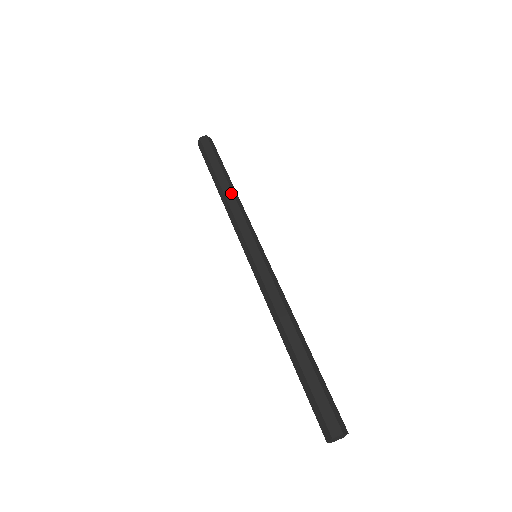
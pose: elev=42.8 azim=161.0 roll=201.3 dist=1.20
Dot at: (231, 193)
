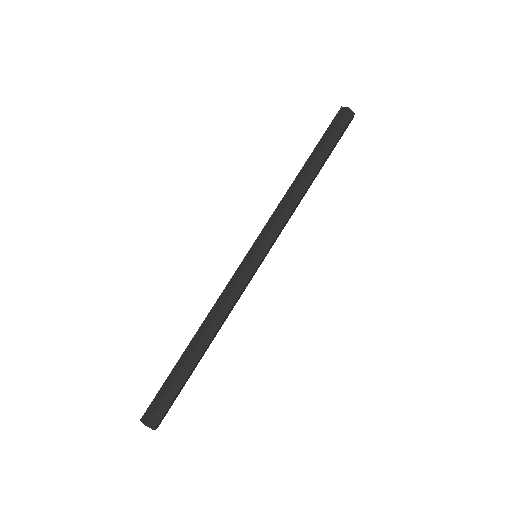
Dot at: (297, 185)
